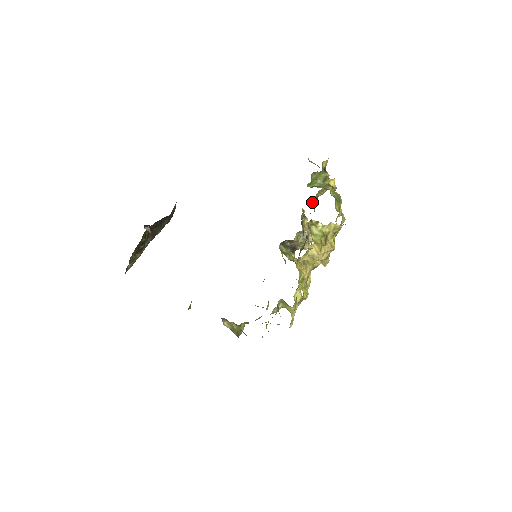
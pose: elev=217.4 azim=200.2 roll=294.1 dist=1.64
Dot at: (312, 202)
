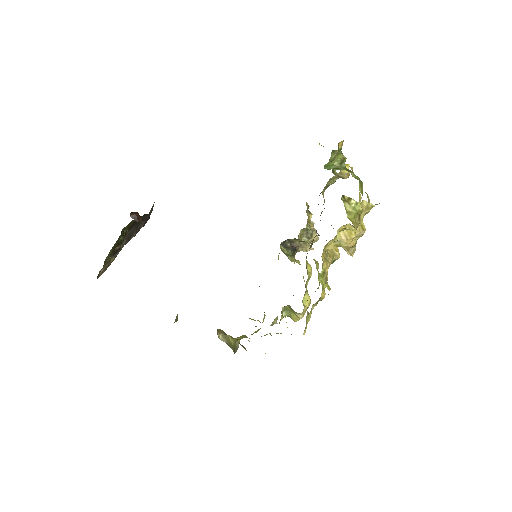
Dot at: (322, 192)
